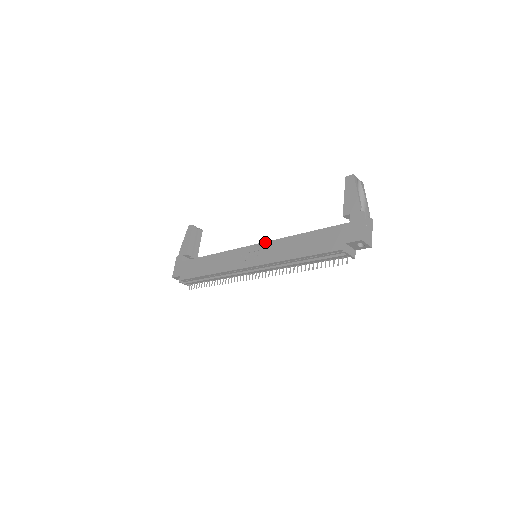
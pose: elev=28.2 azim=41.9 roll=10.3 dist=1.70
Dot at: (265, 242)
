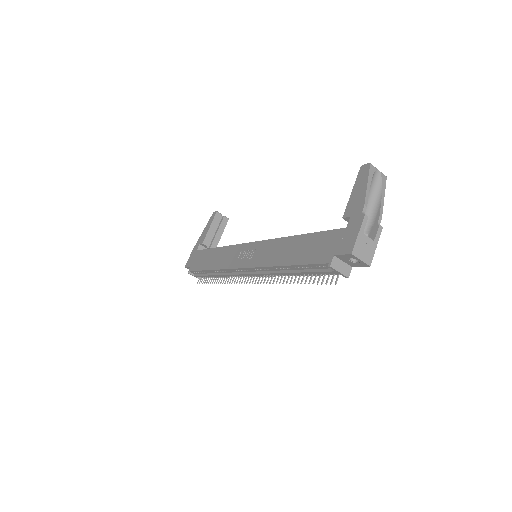
Dot at: (263, 240)
